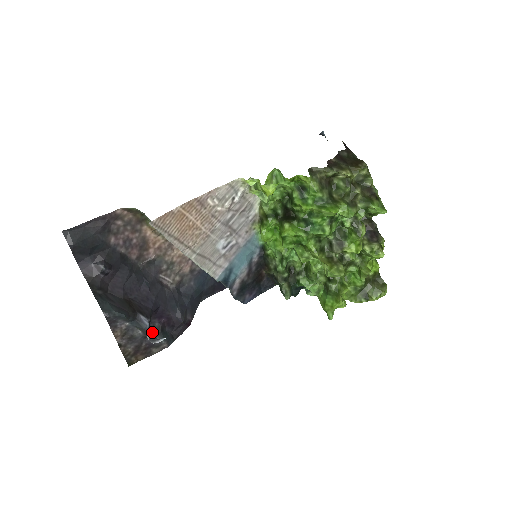
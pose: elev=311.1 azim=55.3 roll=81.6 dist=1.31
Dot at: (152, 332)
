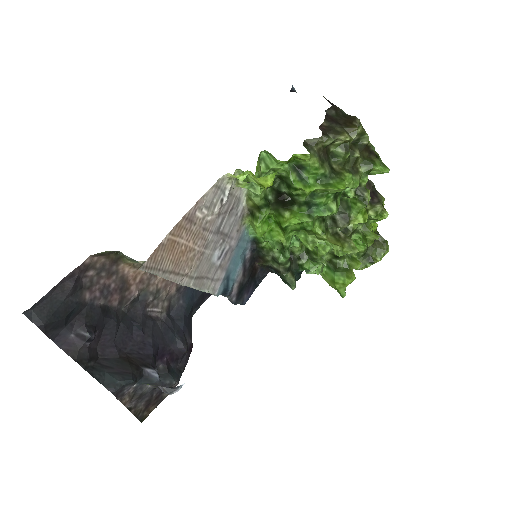
Dot at: occluded
